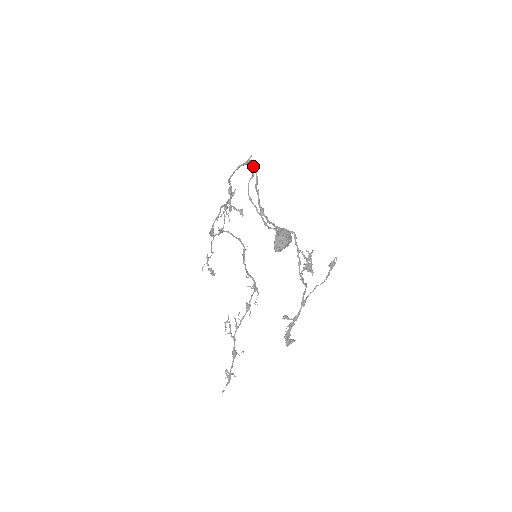
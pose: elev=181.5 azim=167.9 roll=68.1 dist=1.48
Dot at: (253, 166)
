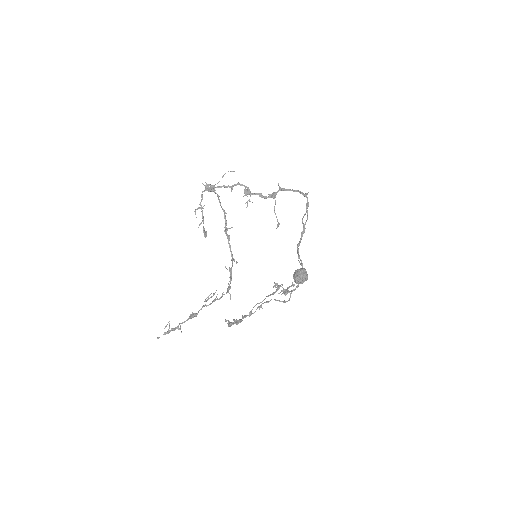
Dot at: (308, 204)
